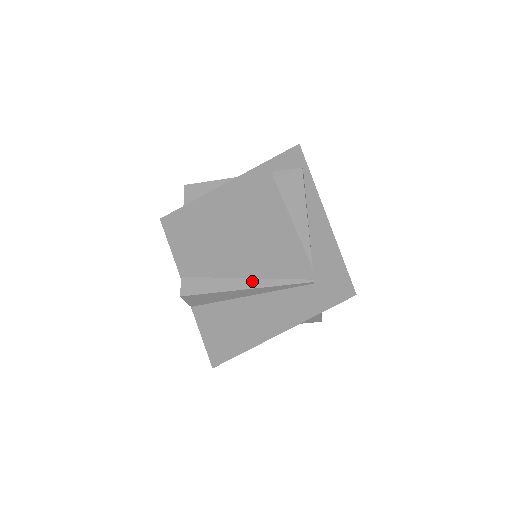
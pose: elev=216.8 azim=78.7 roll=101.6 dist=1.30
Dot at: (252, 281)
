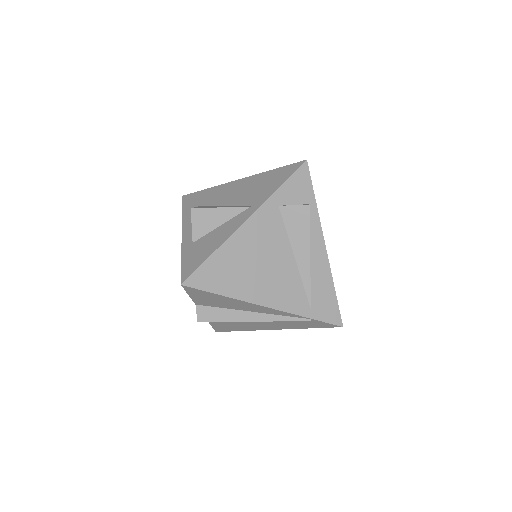
Dot at: (259, 315)
